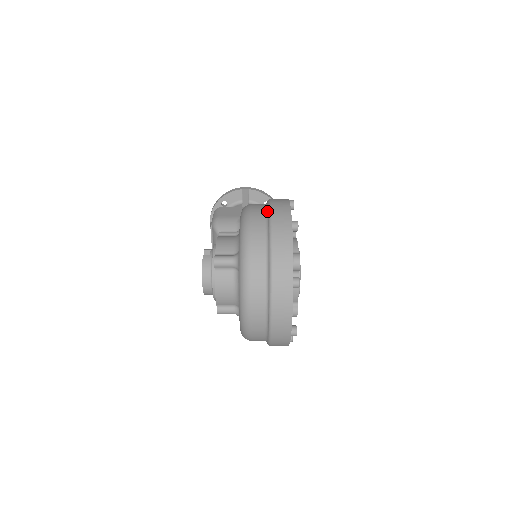
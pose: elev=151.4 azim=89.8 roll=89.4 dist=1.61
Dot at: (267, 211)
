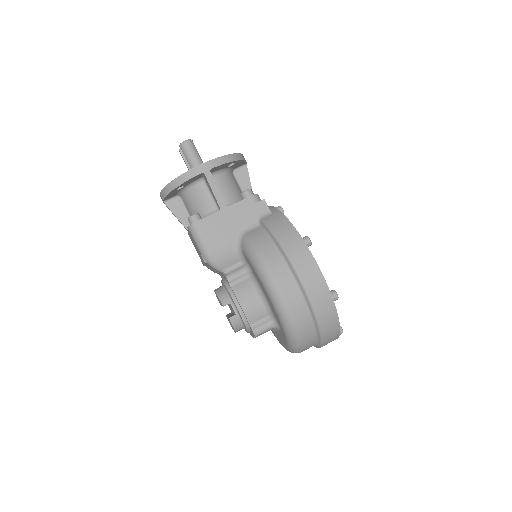
Dot at: (301, 290)
